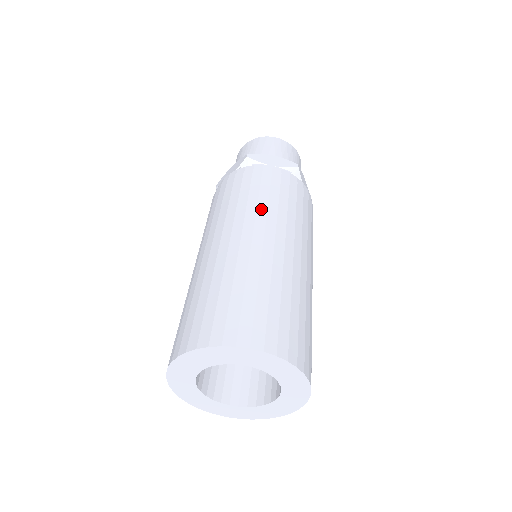
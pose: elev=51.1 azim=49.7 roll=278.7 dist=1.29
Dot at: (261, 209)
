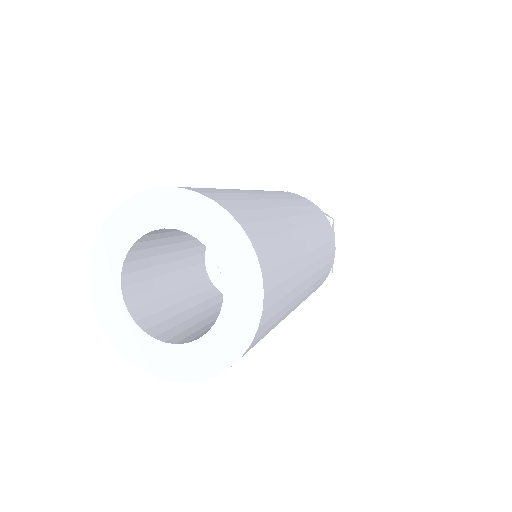
Dot at: (284, 196)
